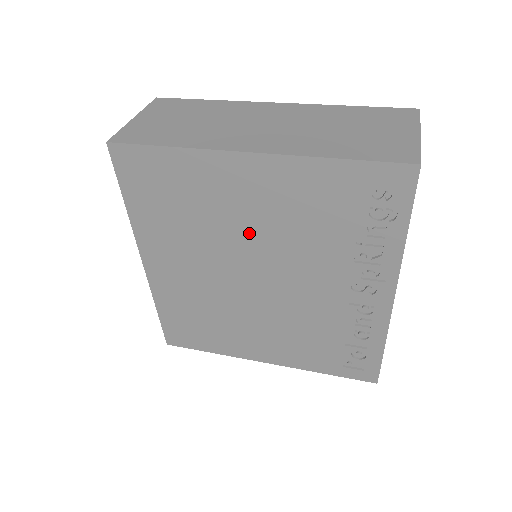
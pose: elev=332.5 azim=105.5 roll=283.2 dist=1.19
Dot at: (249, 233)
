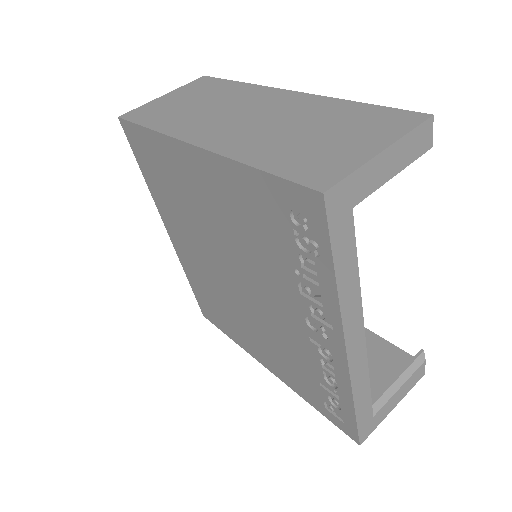
Dot at: (218, 230)
